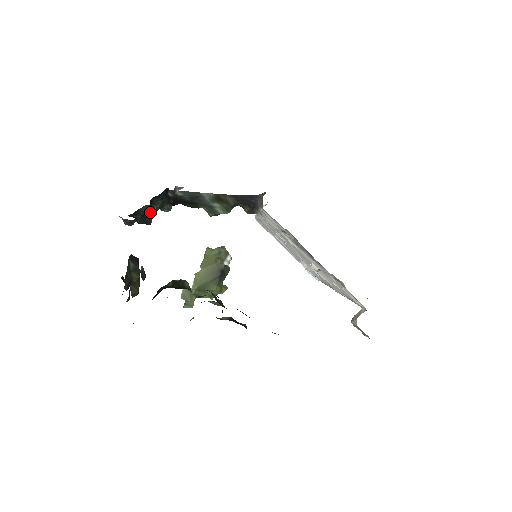
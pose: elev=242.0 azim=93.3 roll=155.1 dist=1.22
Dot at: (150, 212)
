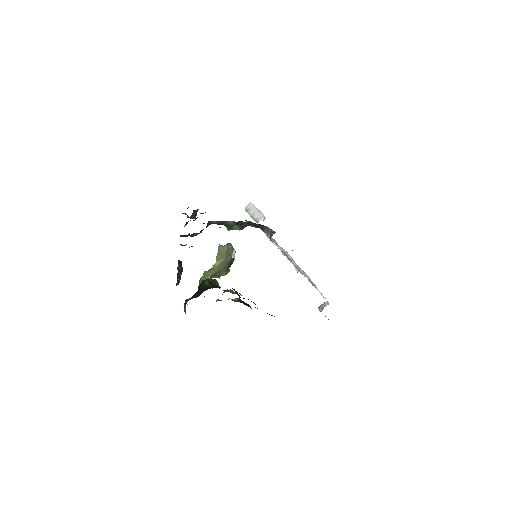
Dot at: (194, 235)
